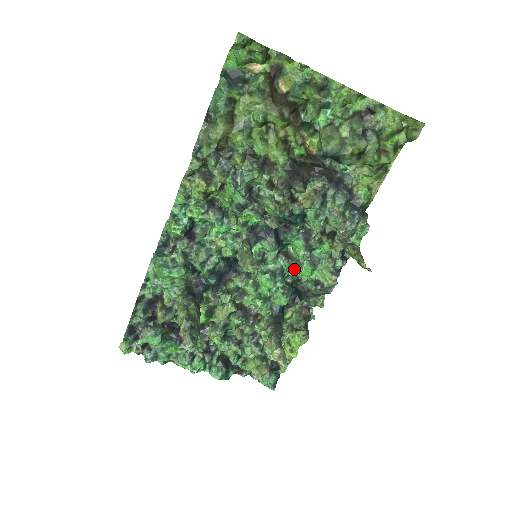
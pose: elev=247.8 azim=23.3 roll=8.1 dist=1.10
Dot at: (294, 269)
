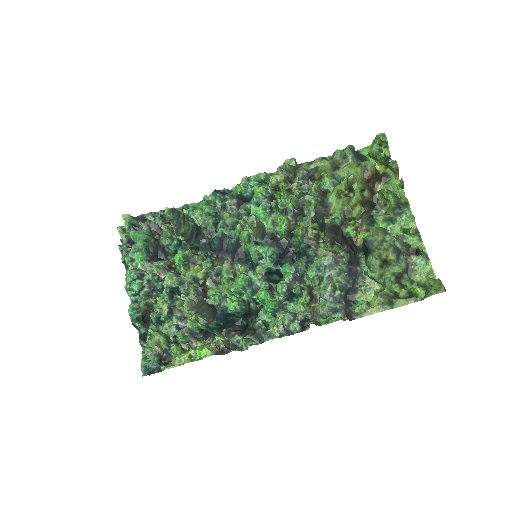
Dot at: (265, 291)
